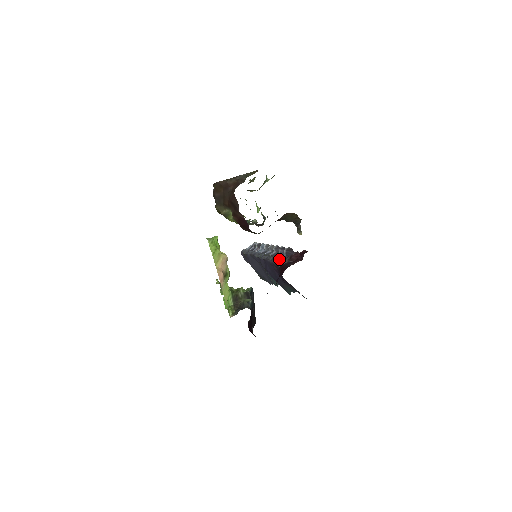
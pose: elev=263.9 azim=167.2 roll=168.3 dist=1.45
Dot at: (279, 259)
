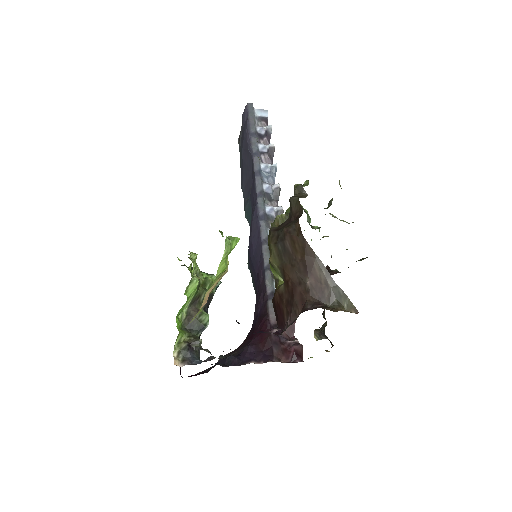
Dot at: (273, 293)
